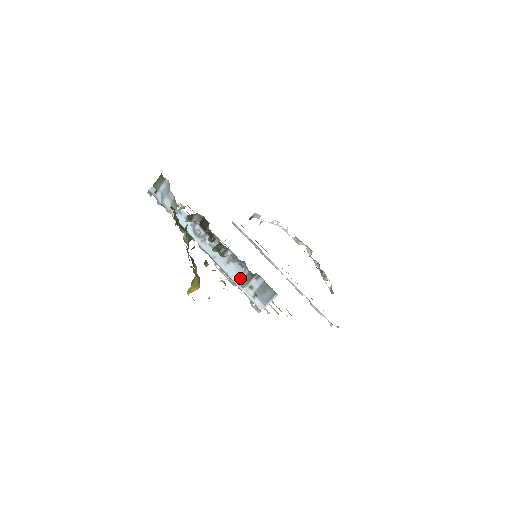
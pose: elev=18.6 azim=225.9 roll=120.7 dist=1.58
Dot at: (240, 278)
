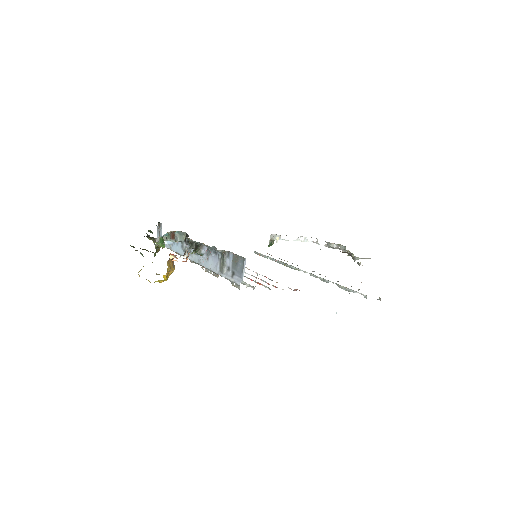
Dot at: (218, 265)
